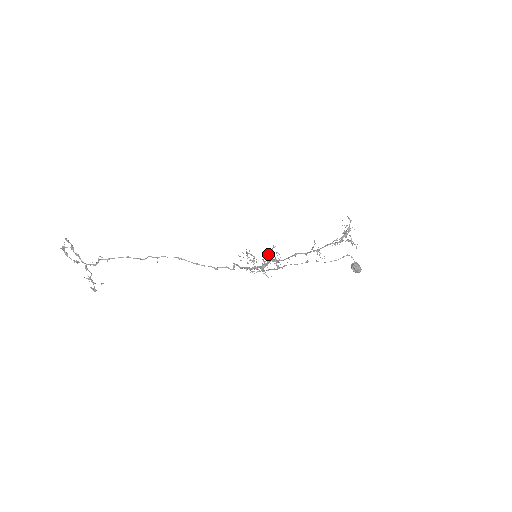
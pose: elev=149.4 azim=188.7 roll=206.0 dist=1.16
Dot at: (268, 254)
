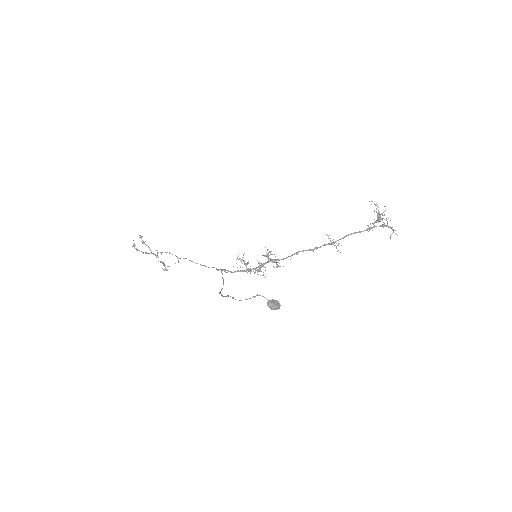
Dot at: (266, 254)
